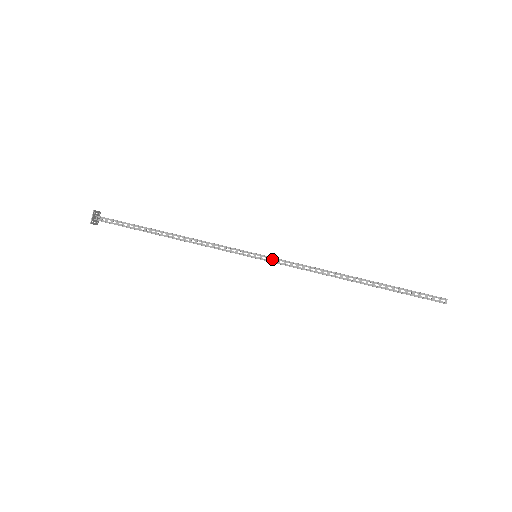
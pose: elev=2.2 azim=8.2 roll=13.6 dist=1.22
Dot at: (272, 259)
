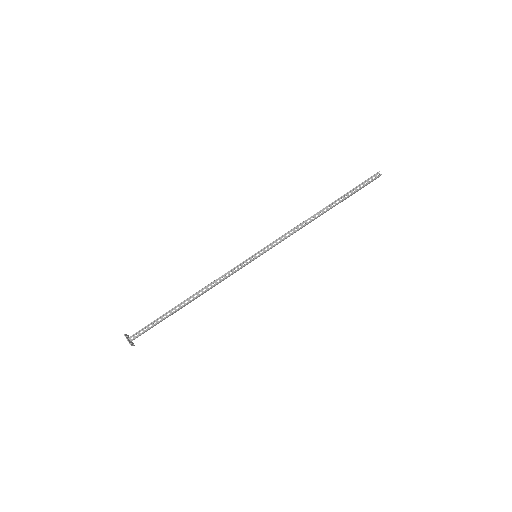
Dot at: (267, 248)
